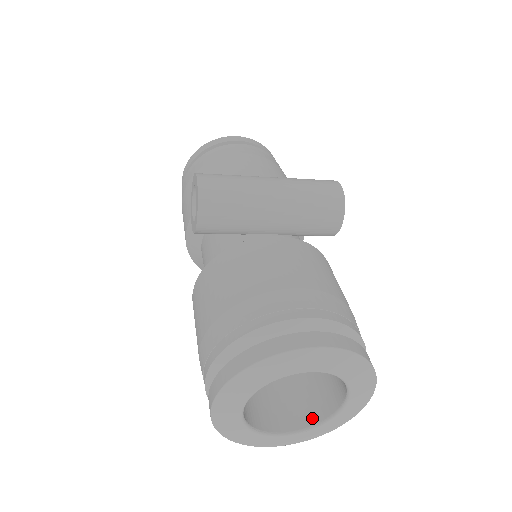
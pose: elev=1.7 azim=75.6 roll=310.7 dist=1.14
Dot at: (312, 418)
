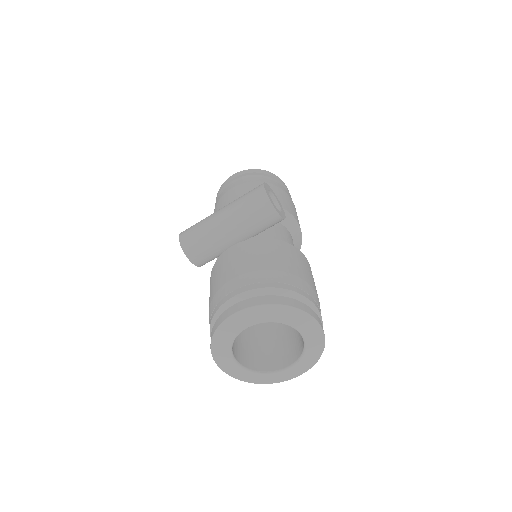
Dot at: (299, 352)
